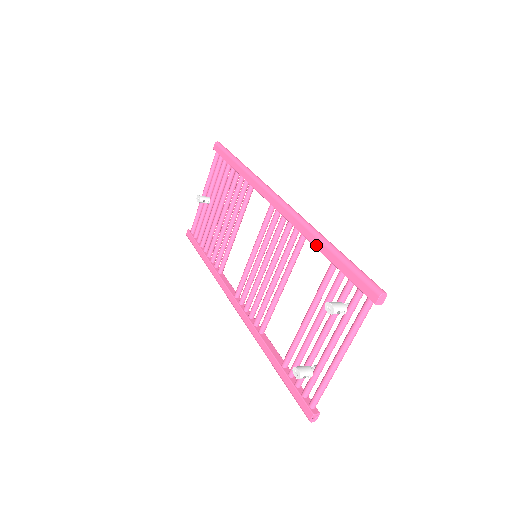
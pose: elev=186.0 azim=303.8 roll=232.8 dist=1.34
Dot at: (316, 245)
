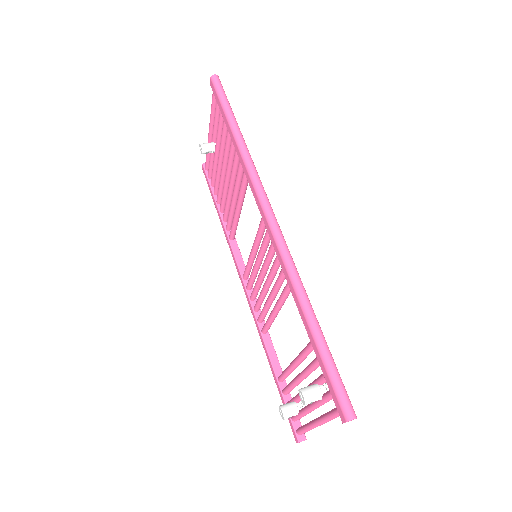
Dot at: (299, 311)
